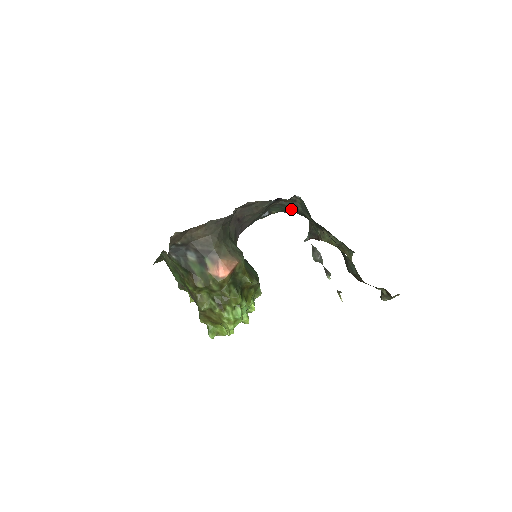
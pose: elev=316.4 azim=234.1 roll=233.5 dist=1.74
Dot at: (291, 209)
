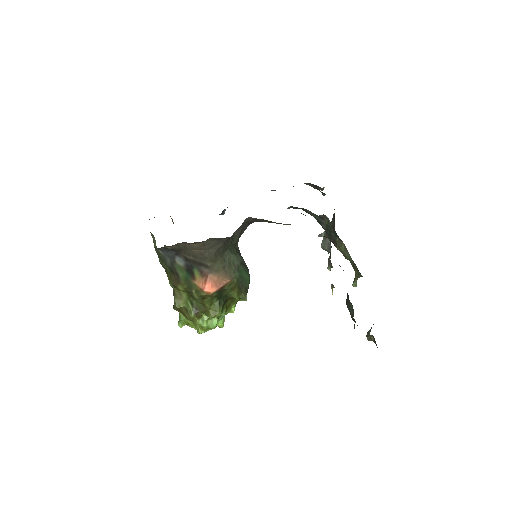
Dot at: (315, 218)
